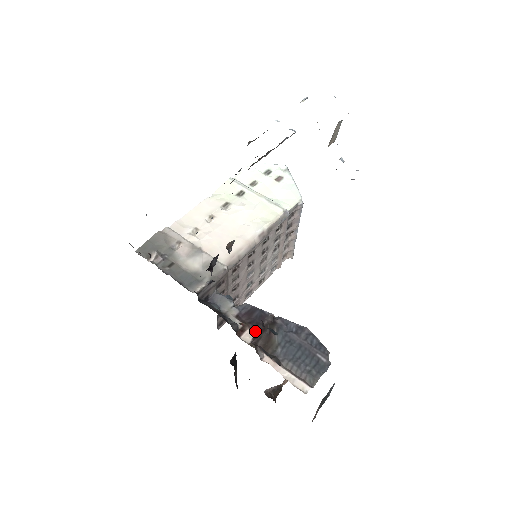
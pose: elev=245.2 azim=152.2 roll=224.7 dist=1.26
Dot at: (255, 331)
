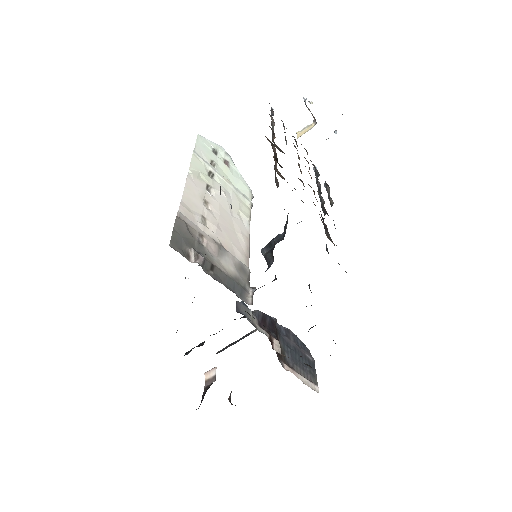
Dot at: occluded
